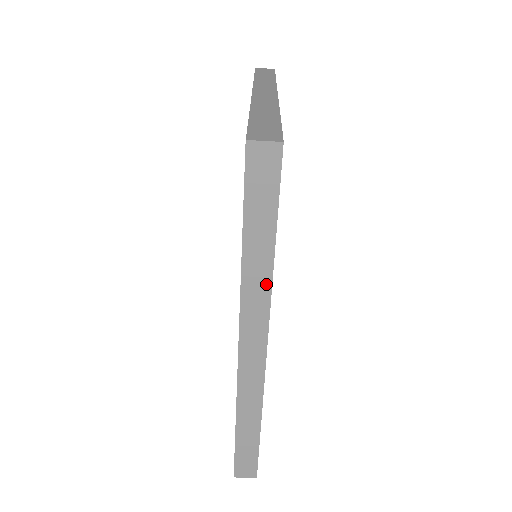
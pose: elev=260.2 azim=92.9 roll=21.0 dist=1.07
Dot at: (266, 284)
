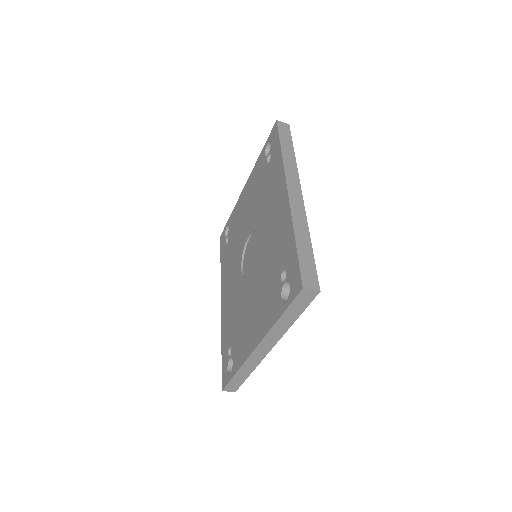
Dot at: occluded
